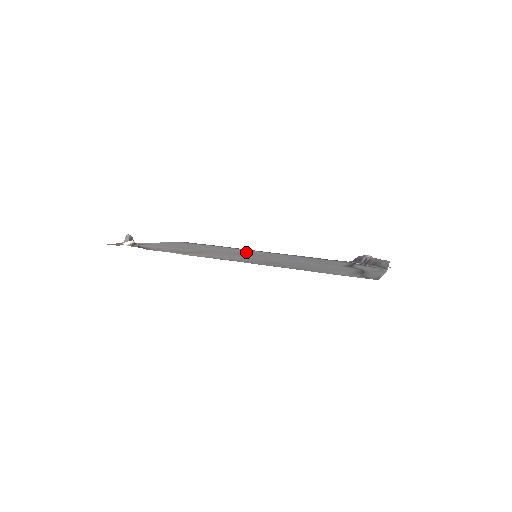
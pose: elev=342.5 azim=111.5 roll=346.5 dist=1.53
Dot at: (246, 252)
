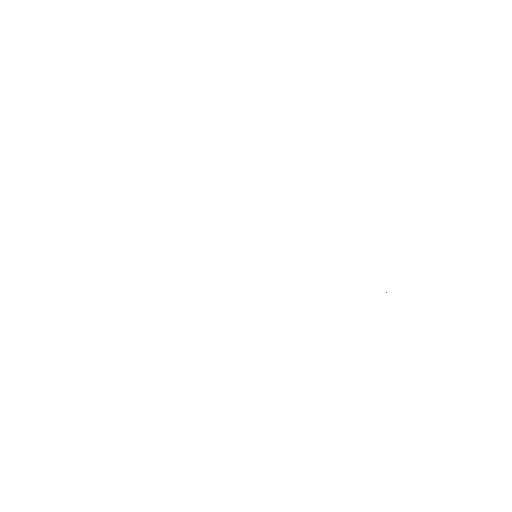
Dot at: occluded
